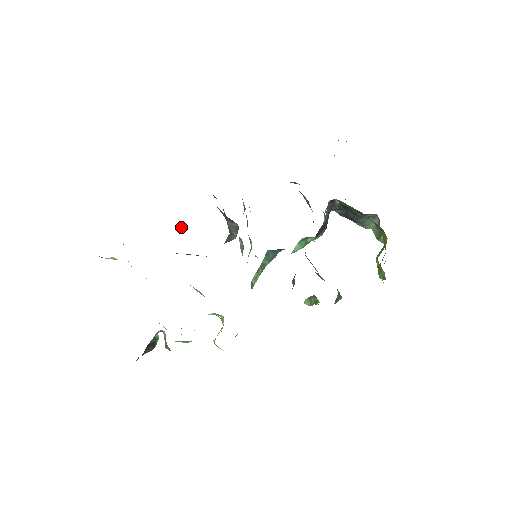
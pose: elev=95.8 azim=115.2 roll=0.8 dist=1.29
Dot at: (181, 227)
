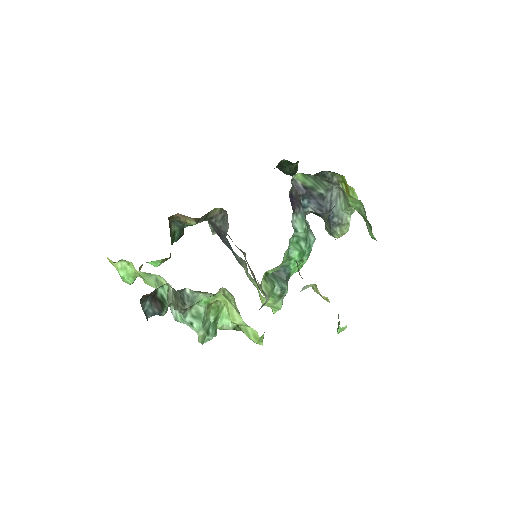
Dot at: (180, 218)
